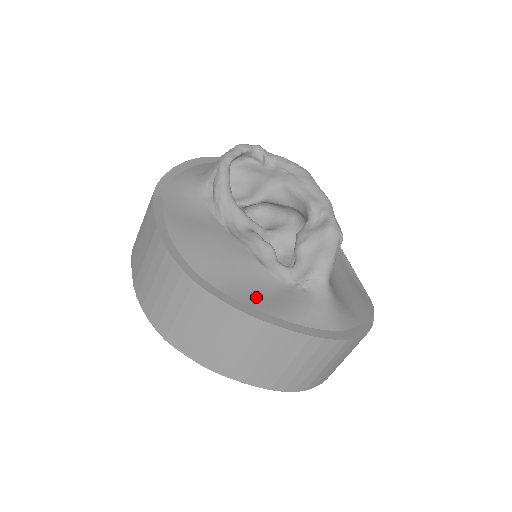
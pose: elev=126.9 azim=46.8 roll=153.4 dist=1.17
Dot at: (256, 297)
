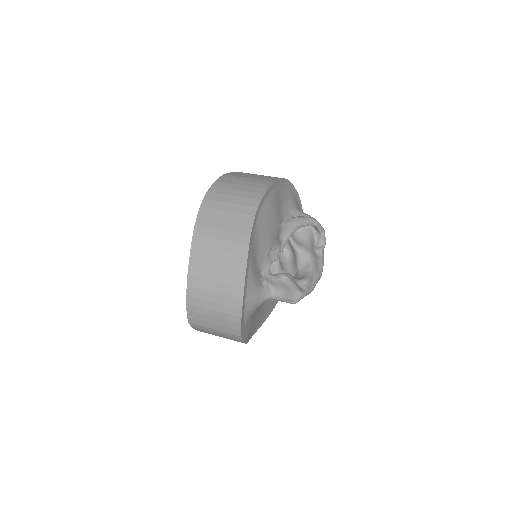
Dot at: (255, 250)
